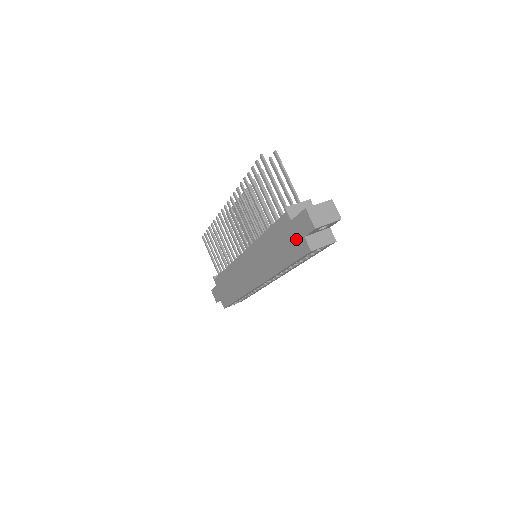
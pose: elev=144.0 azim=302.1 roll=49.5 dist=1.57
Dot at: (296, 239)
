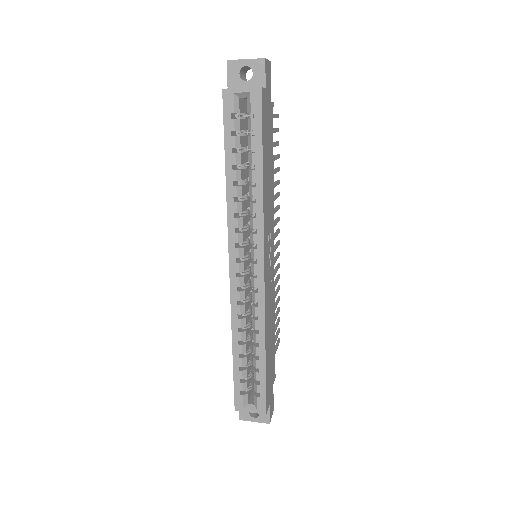
Dot at: occluded
